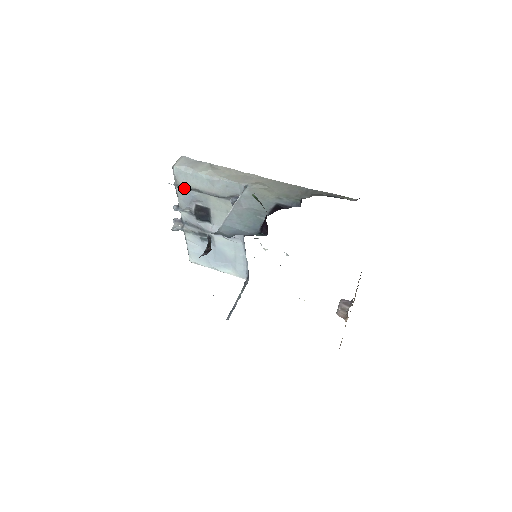
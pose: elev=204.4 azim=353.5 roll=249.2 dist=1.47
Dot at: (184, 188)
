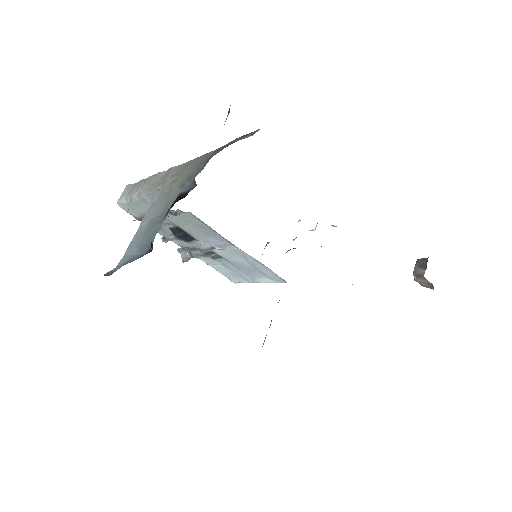
Dot at: occluded
